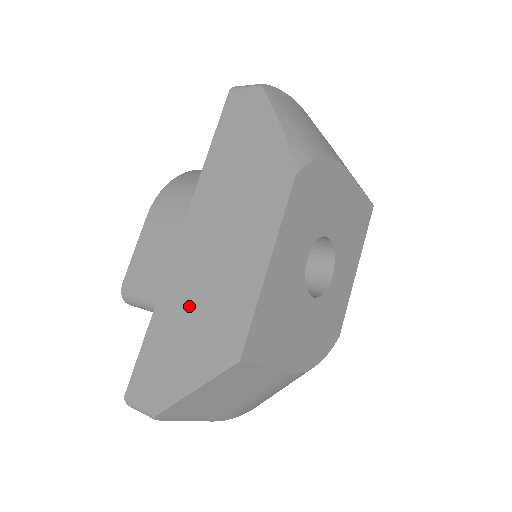
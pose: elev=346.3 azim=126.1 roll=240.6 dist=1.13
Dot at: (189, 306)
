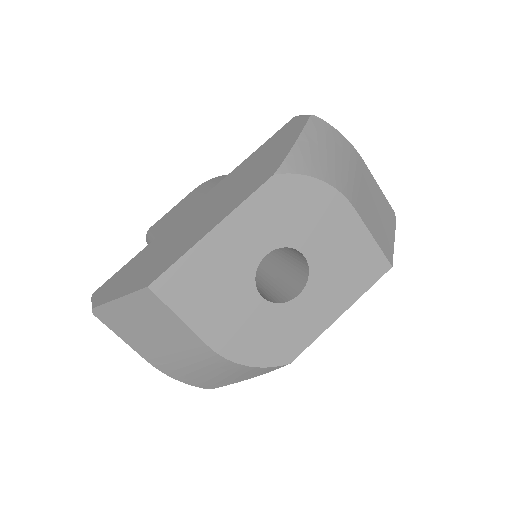
Dot at: (160, 247)
